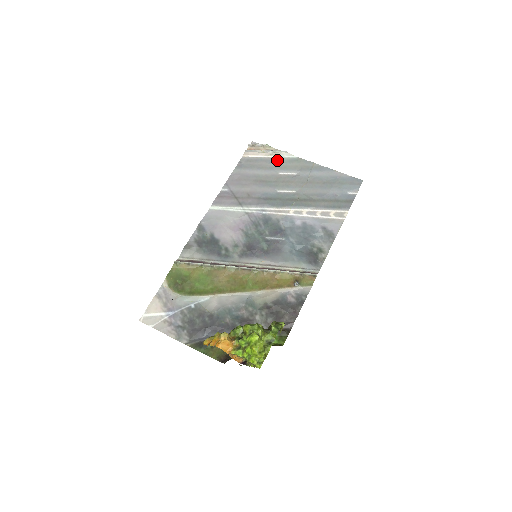
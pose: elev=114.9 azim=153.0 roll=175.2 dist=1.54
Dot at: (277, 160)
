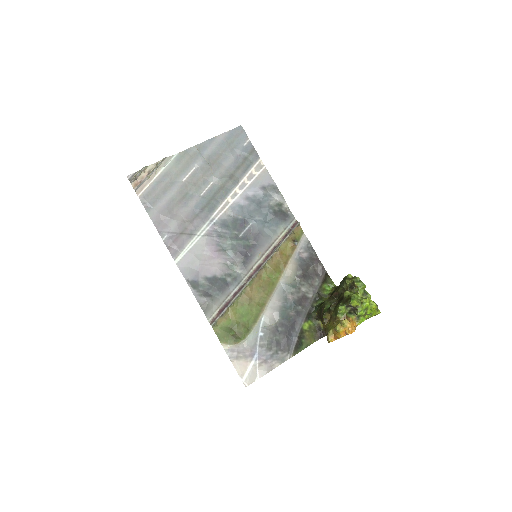
Dot at: (167, 172)
